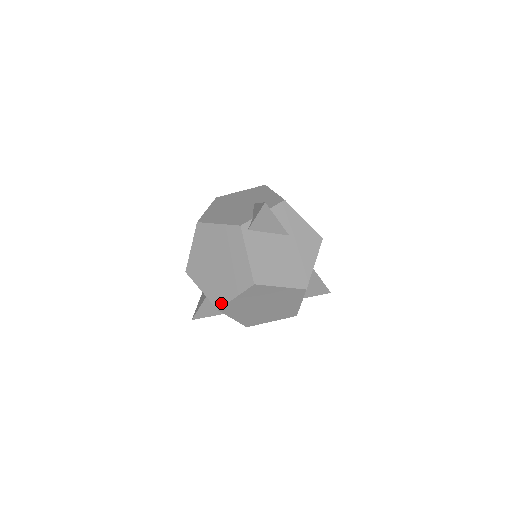
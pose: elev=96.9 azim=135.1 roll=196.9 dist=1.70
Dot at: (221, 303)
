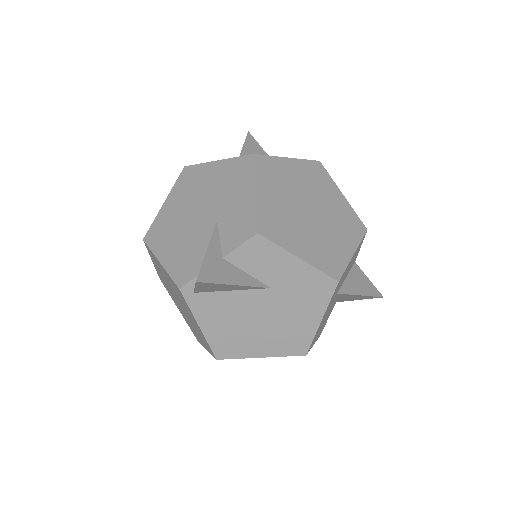
Dot at: (198, 340)
